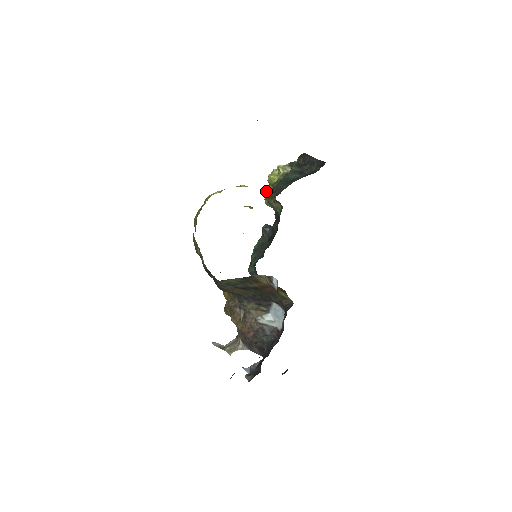
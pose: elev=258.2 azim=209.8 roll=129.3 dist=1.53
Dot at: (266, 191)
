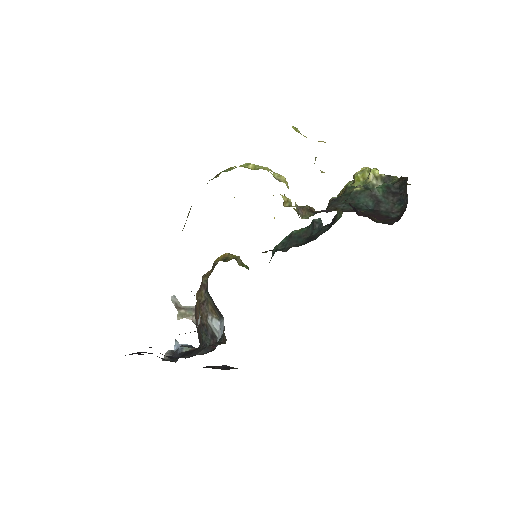
Dot at: (348, 183)
